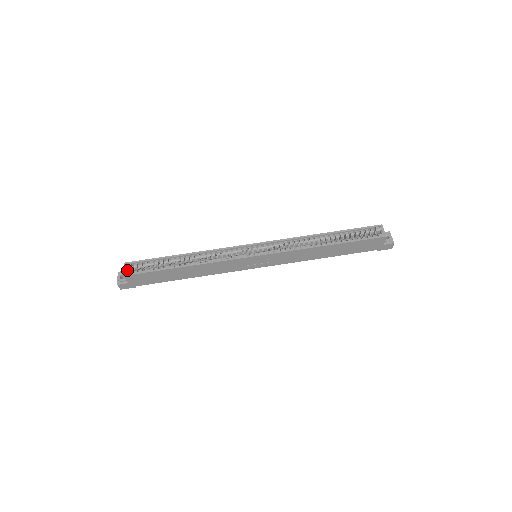
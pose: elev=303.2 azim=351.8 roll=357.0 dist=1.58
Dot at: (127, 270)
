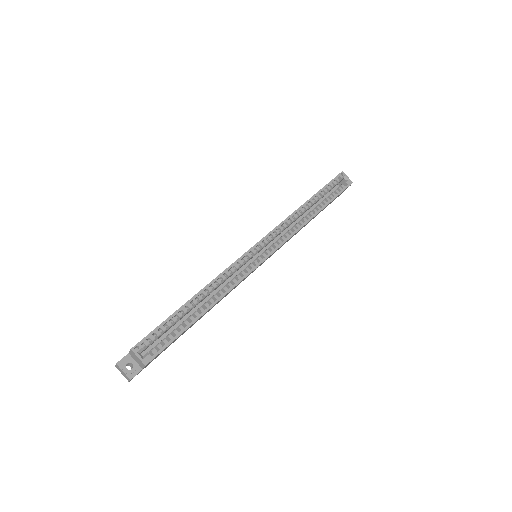
Dot at: (142, 356)
